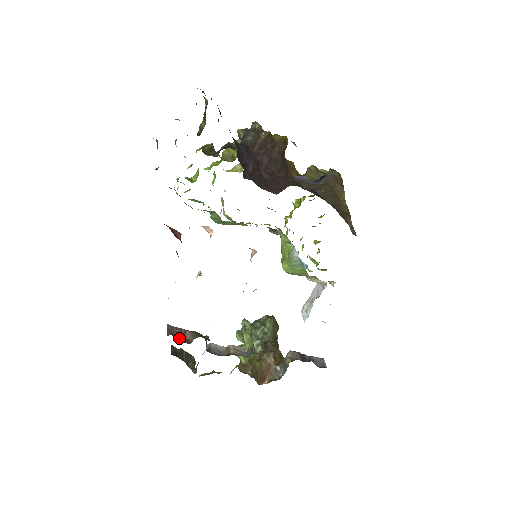
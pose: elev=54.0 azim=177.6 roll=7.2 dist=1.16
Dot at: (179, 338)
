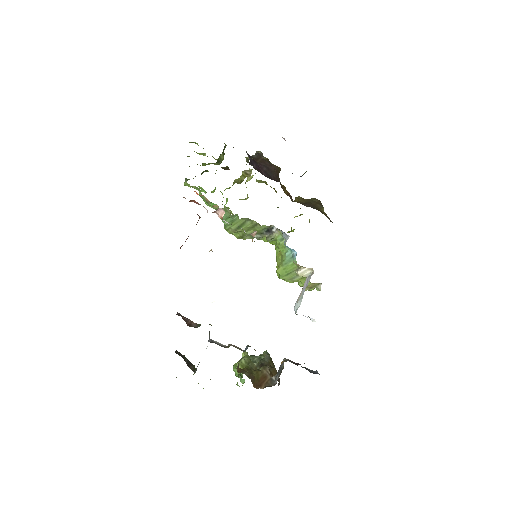
Dot at: (186, 323)
